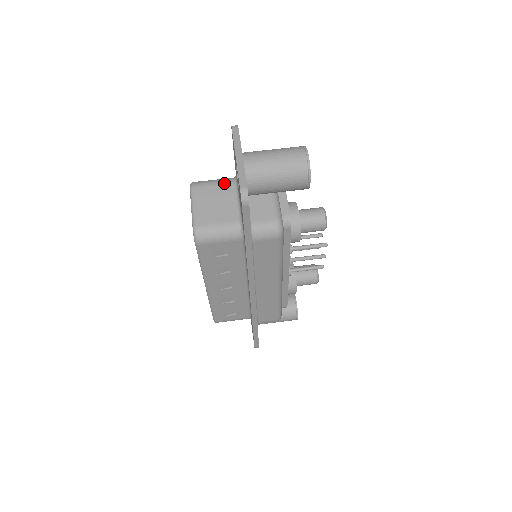
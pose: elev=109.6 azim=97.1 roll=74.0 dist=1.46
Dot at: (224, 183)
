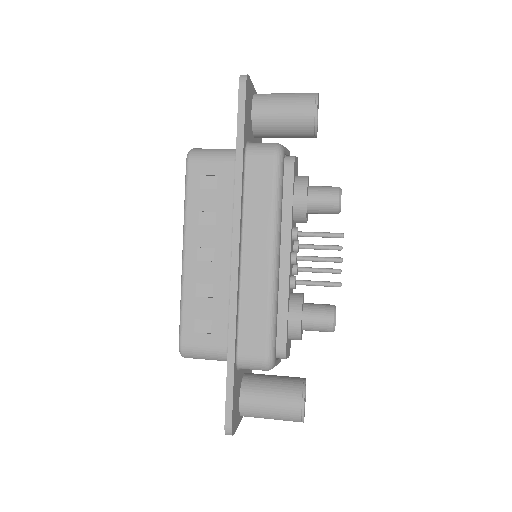
Dot at: occluded
